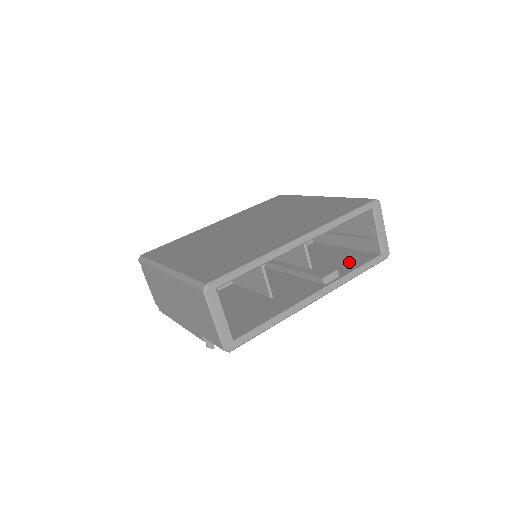
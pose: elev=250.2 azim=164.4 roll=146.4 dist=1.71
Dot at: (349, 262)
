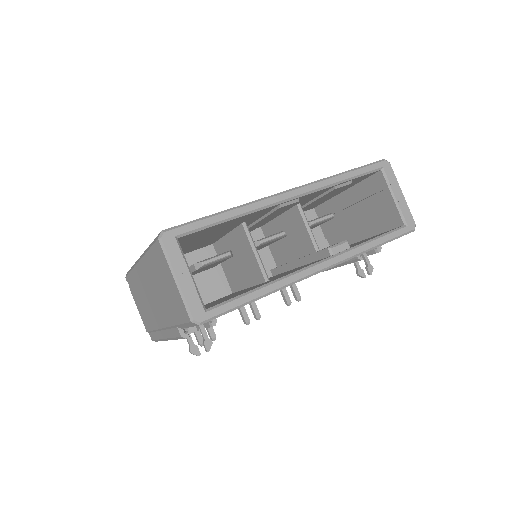
Dot at: (365, 240)
